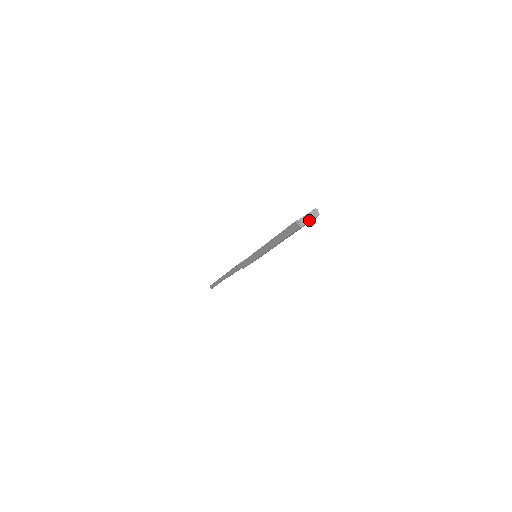
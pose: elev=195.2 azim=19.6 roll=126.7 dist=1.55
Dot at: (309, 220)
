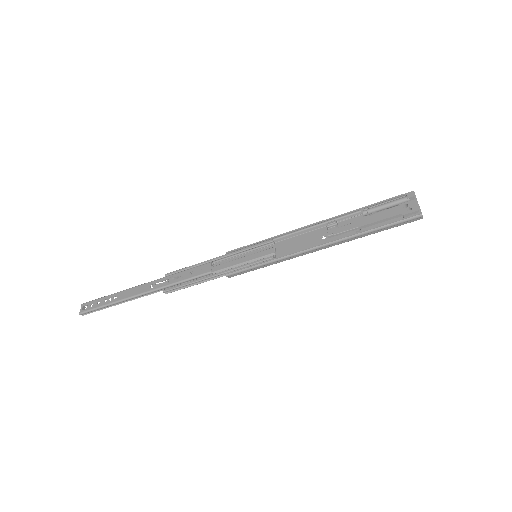
Dot at: occluded
